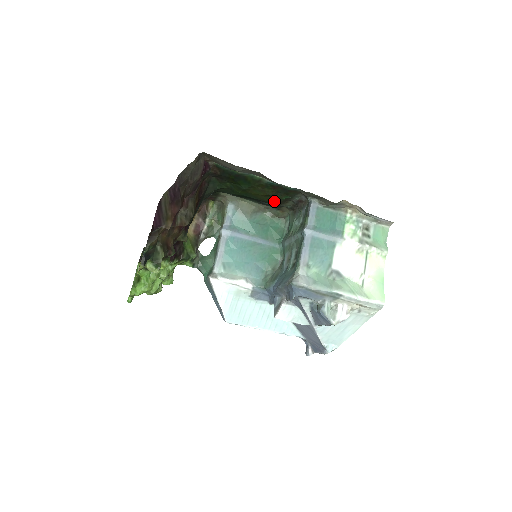
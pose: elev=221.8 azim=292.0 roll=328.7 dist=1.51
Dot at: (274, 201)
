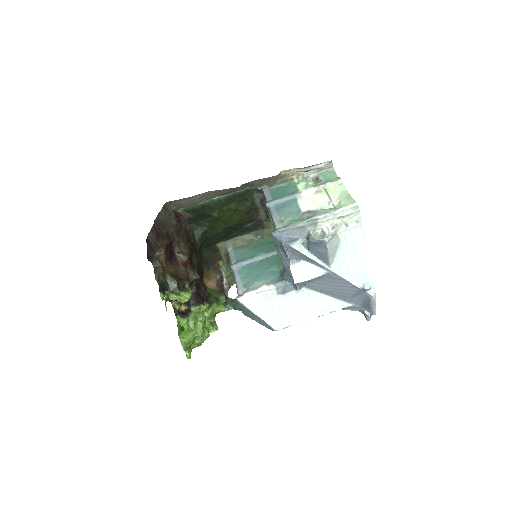
Dot at: (245, 214)
